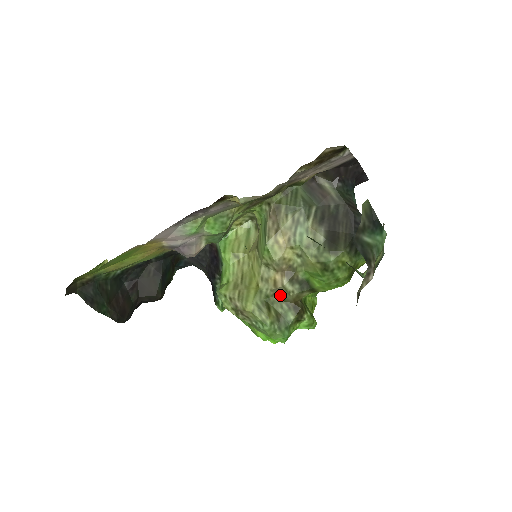
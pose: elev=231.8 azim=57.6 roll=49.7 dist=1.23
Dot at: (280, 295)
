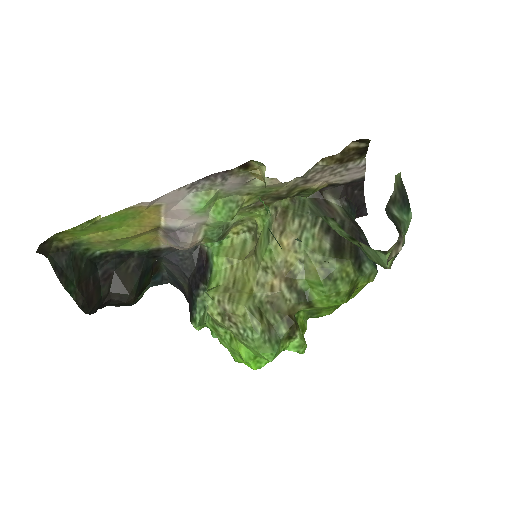
Dot at: (274, 304)
